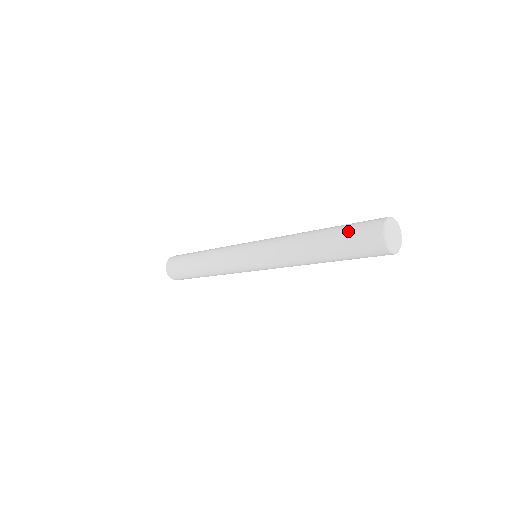
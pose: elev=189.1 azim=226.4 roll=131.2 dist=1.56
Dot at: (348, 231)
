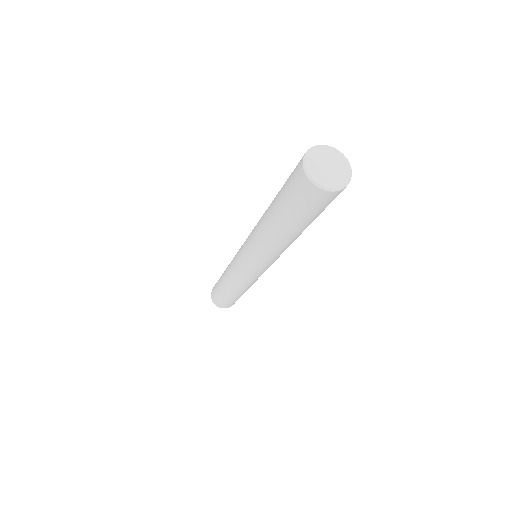
Dot at: occluded
